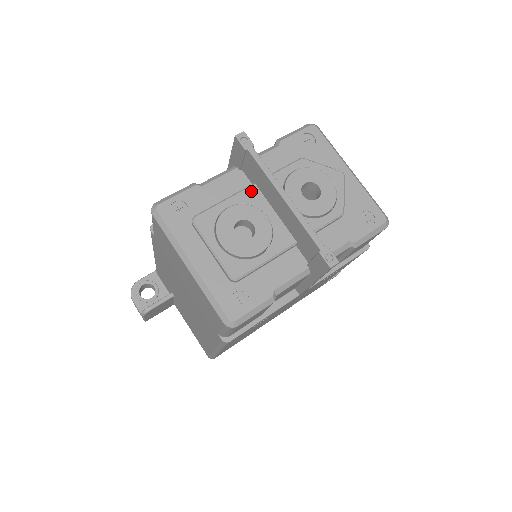
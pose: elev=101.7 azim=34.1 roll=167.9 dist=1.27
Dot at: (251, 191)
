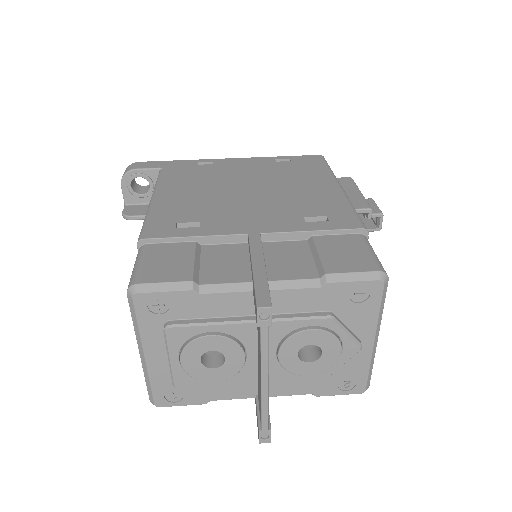
Dot at: (247, 327)
